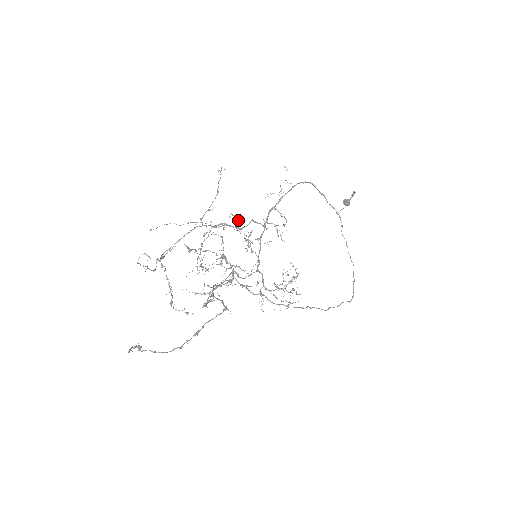
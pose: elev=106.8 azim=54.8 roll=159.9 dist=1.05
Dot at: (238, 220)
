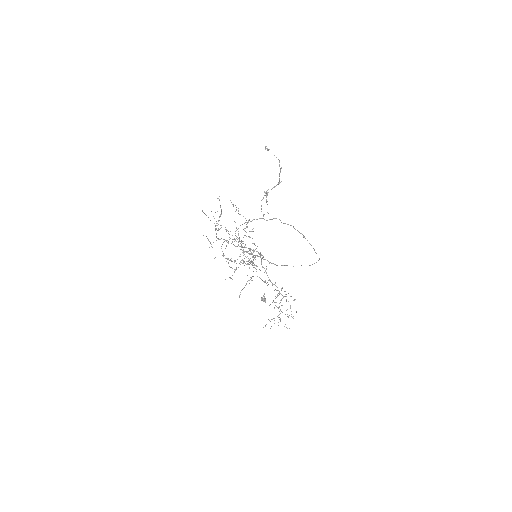
Dot at: occluded
